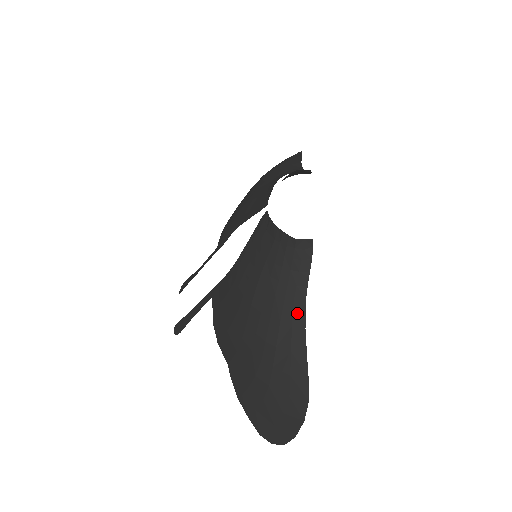
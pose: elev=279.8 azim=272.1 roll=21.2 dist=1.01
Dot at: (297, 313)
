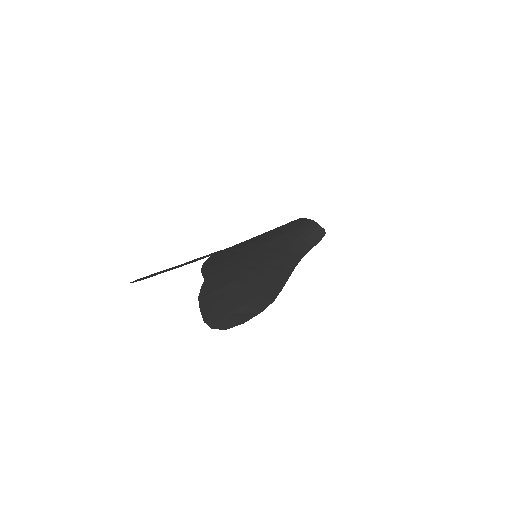
Dot at: (295, 258)
